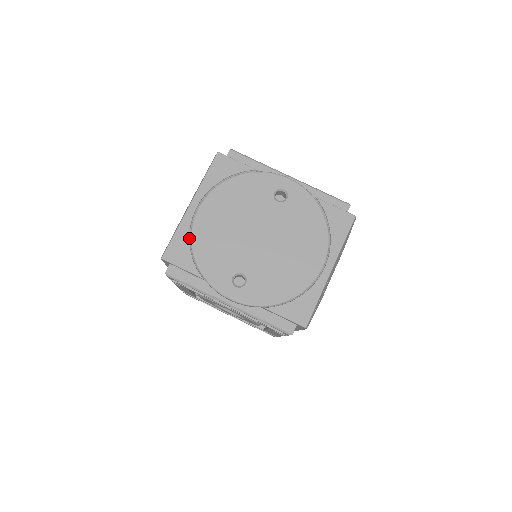
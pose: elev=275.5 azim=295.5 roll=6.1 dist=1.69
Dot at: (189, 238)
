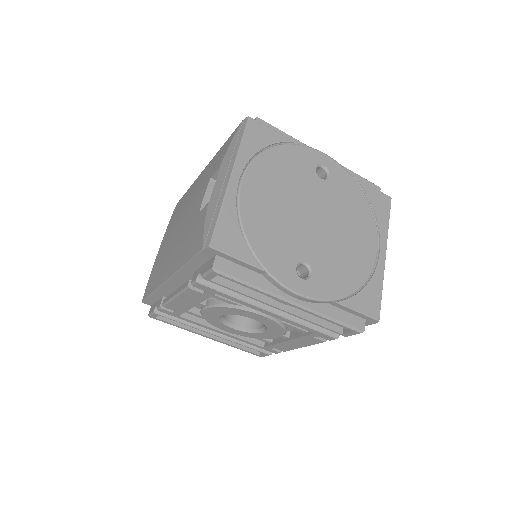
Dot at: (237, 219)
